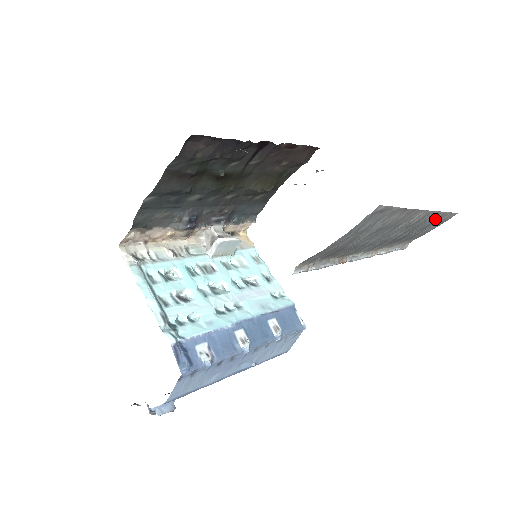
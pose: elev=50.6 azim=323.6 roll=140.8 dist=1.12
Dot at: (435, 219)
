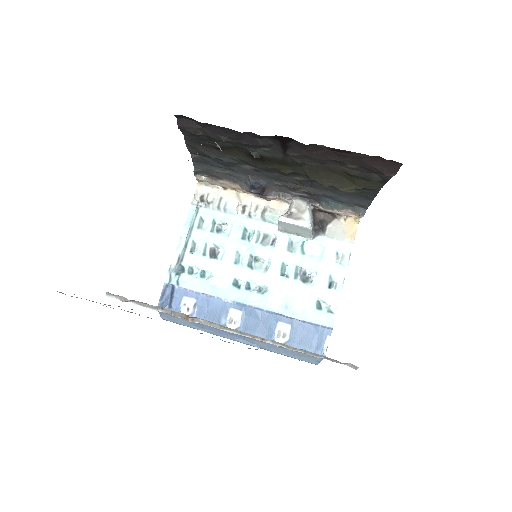
Dot at: occluded
